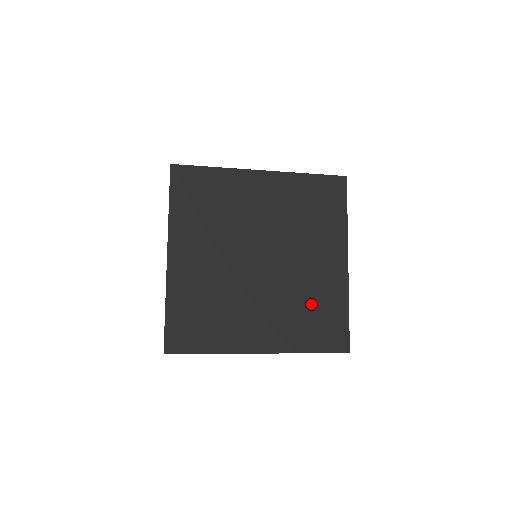
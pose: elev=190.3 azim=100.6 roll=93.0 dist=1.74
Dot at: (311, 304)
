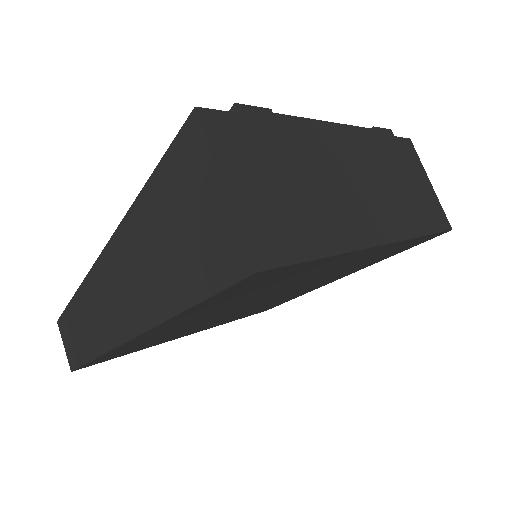
Dot at: occluded
